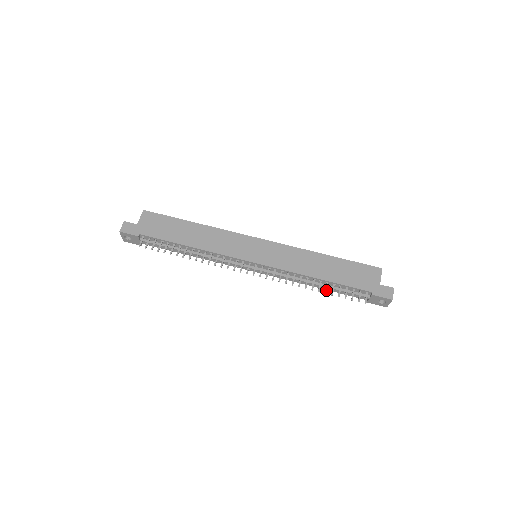
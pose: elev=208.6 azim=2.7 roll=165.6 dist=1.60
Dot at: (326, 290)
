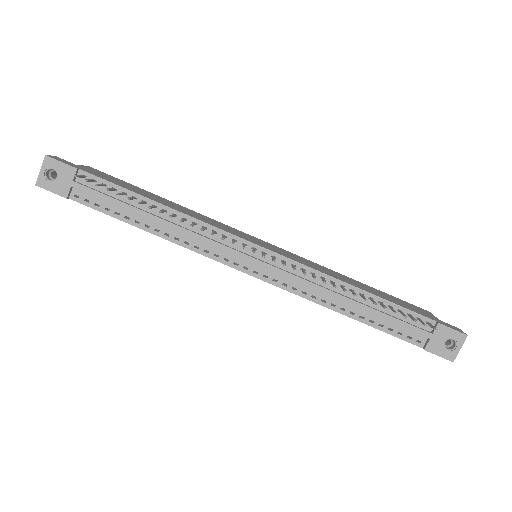
Dot at: occluded
